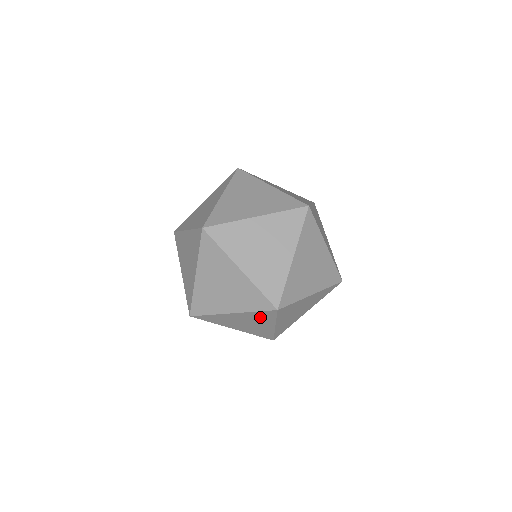
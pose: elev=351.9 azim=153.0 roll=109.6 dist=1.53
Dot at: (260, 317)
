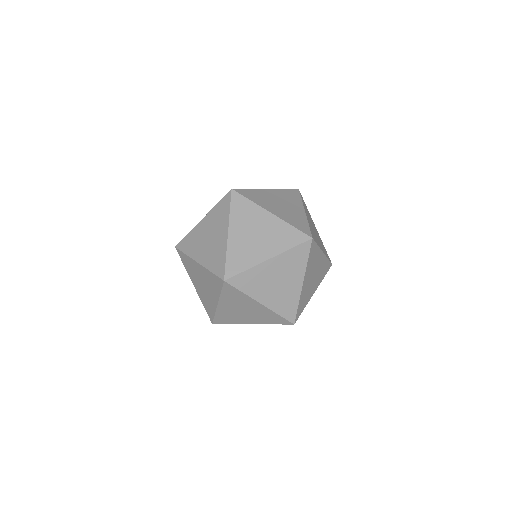
Dot at: (212, 282)
